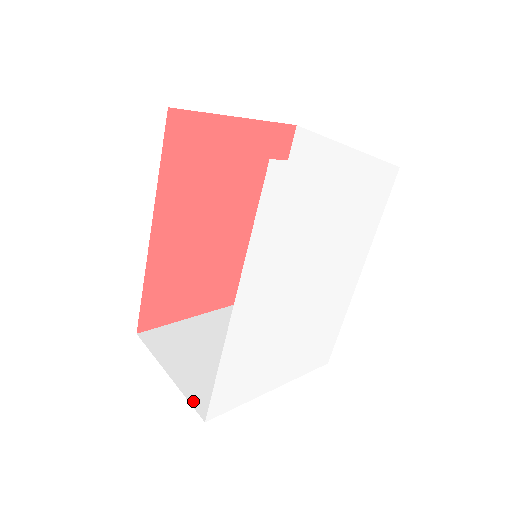
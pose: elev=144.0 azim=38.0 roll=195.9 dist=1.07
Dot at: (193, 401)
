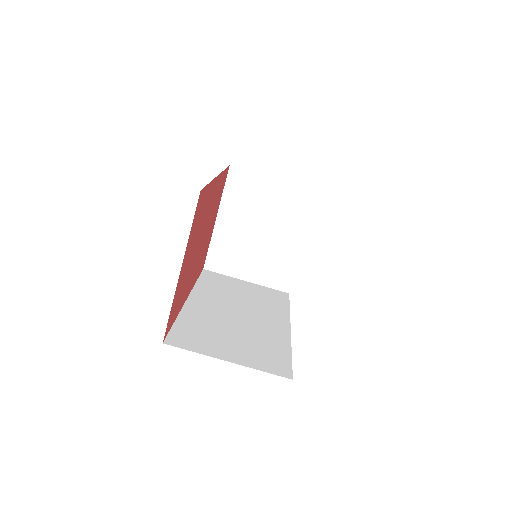
Dot at: (274, 287)
